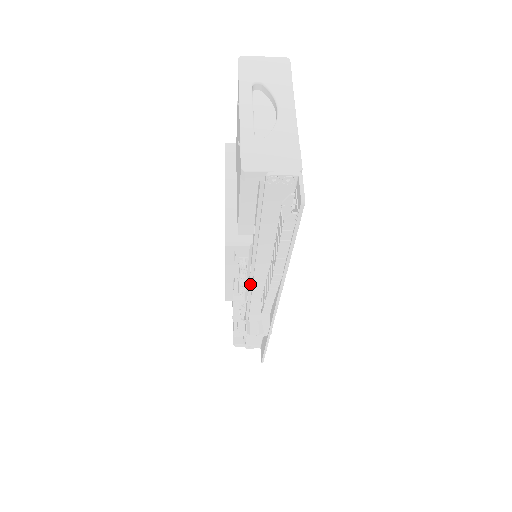
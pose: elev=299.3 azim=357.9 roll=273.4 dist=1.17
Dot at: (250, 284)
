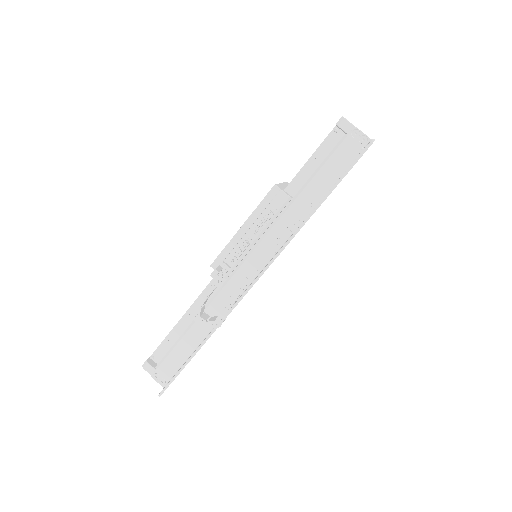
Dot at: (248, 254)
